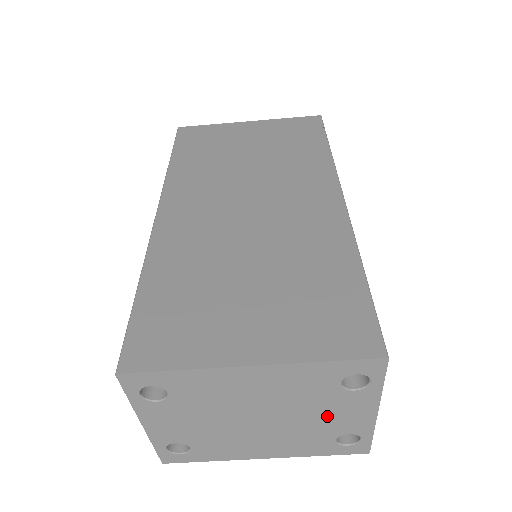
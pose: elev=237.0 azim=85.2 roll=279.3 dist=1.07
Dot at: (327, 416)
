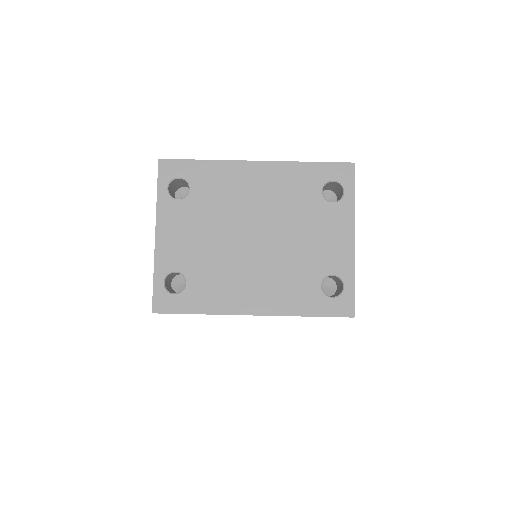
Dot at: (312, 240)
